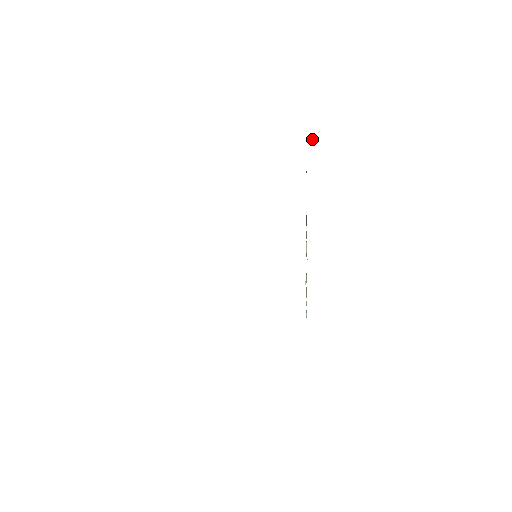
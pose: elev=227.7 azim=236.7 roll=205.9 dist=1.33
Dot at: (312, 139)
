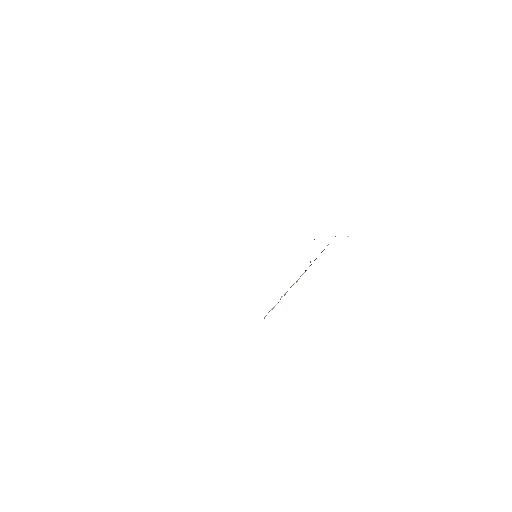
Dot at: occluded
